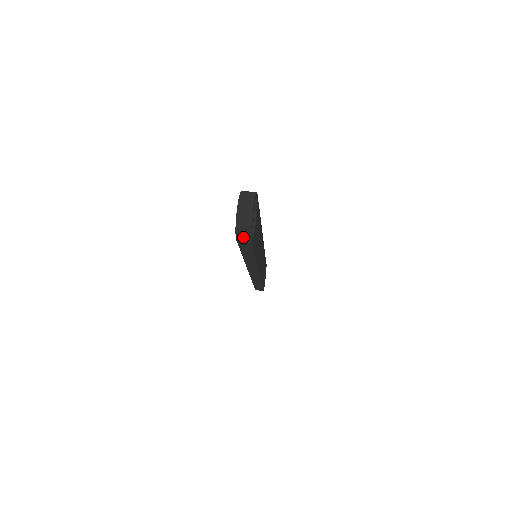
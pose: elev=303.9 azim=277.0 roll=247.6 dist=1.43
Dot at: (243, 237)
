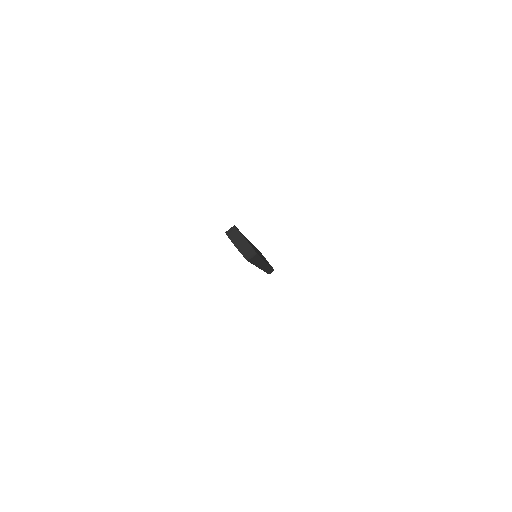
Dot at: (251, 257)
